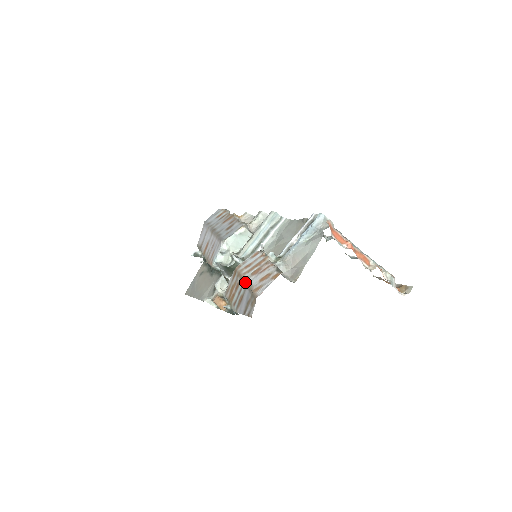
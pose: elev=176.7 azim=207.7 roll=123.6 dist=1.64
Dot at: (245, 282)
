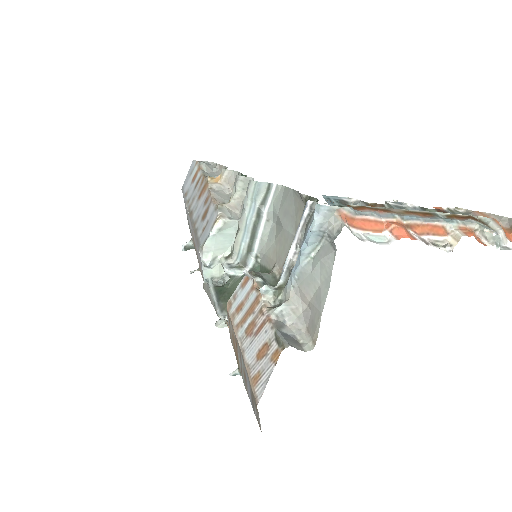
Dot at: (240, 350)
